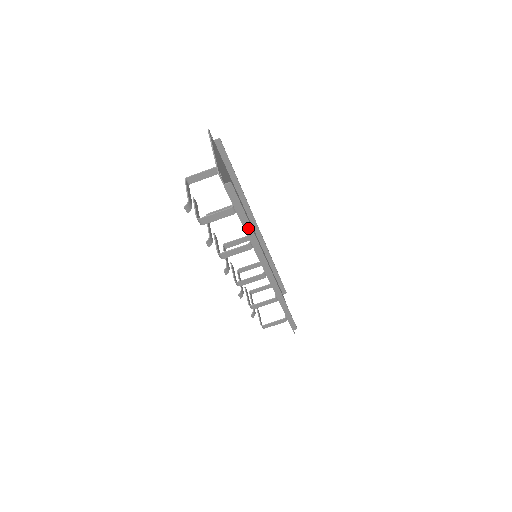
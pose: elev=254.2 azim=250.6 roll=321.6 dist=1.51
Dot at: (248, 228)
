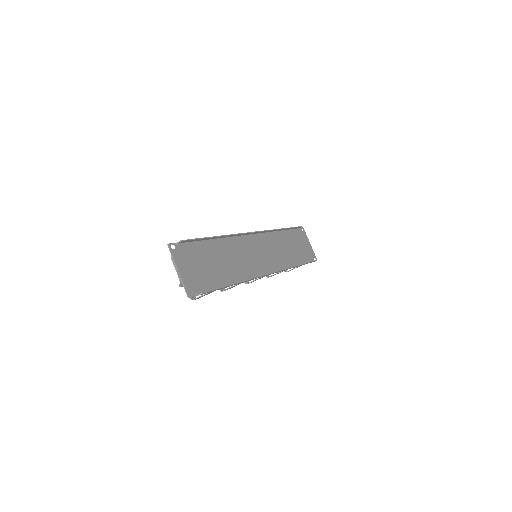
Dot at: occluded
